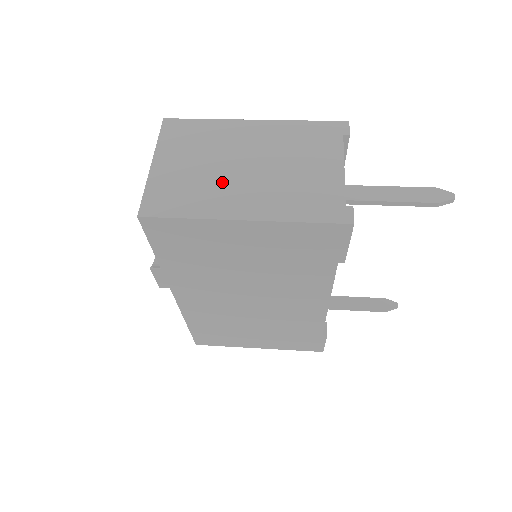
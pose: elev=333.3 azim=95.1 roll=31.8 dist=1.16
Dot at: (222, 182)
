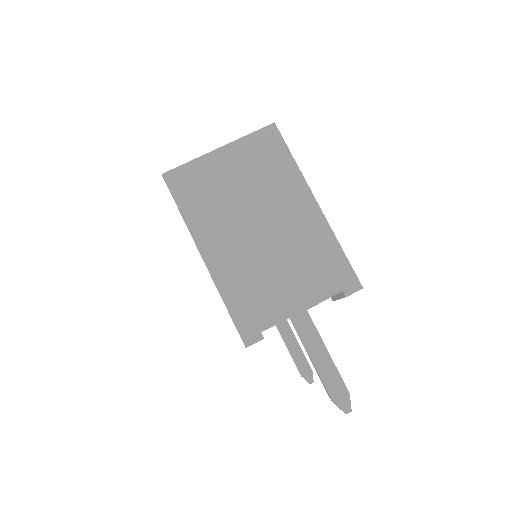
Dot at: (231, 218)
